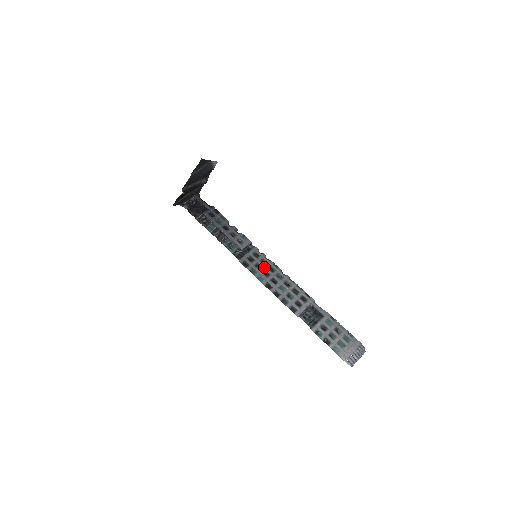
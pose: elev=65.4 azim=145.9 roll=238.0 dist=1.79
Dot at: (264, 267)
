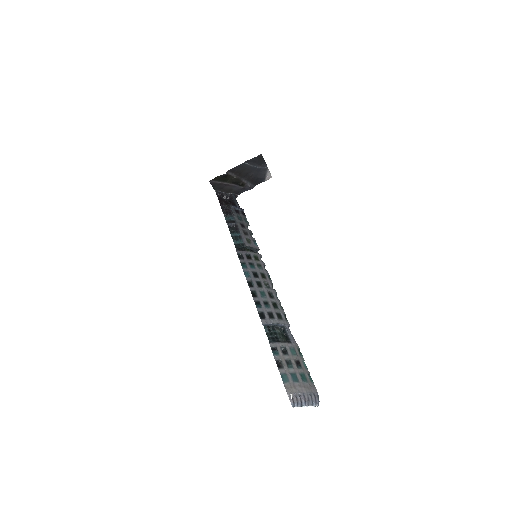
Dot at: (257, 269)
